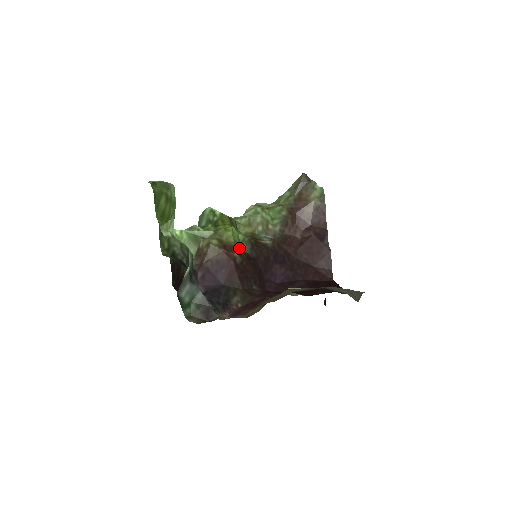
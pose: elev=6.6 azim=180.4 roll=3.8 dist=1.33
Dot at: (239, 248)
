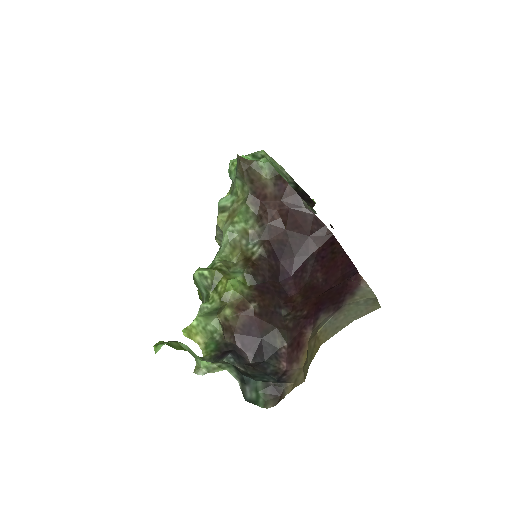
Dot at: (246, 290)
